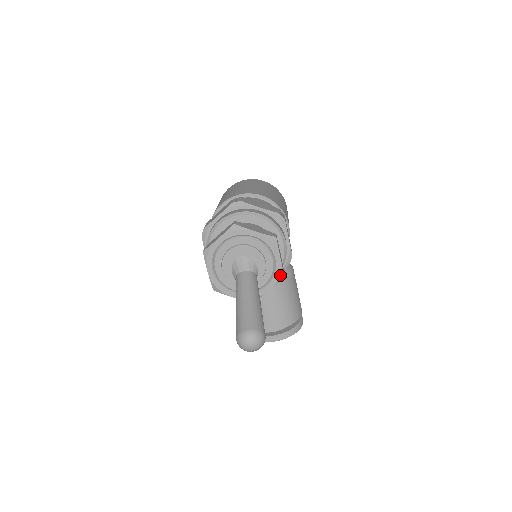
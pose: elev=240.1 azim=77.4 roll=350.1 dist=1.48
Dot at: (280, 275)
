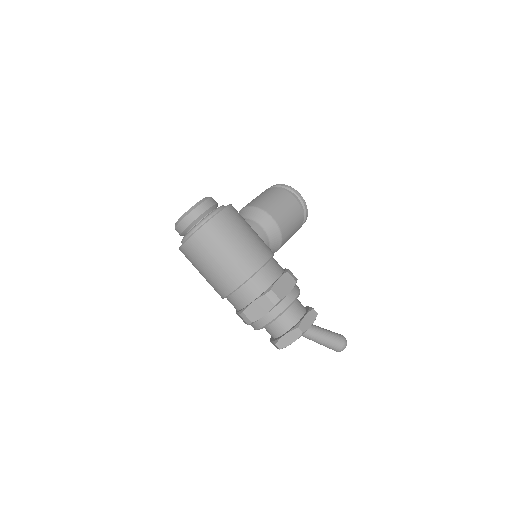
Dot at: occluded
